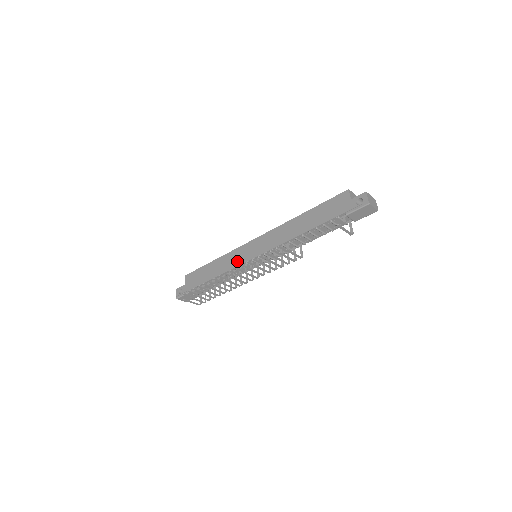
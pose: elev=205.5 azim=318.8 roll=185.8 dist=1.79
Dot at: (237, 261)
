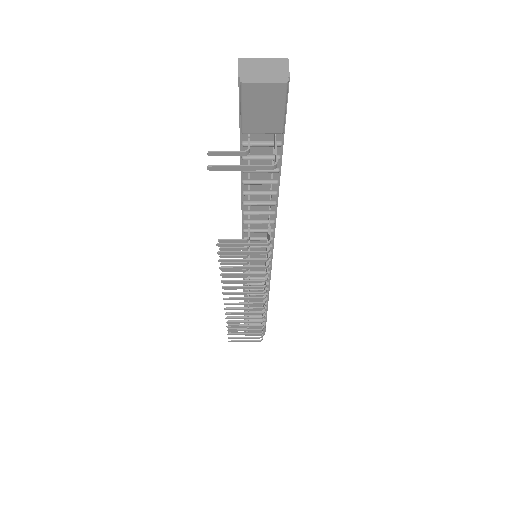
Dot at: occluded
